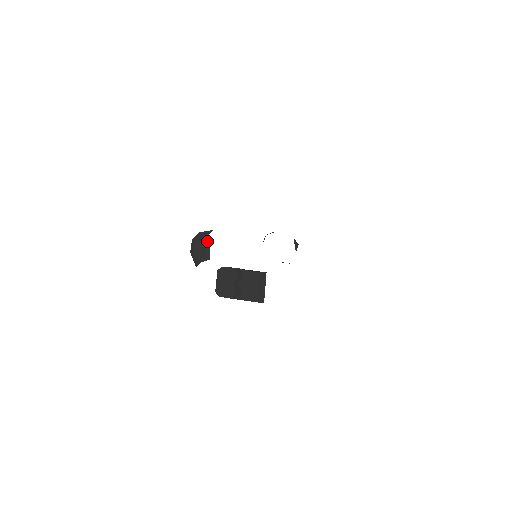
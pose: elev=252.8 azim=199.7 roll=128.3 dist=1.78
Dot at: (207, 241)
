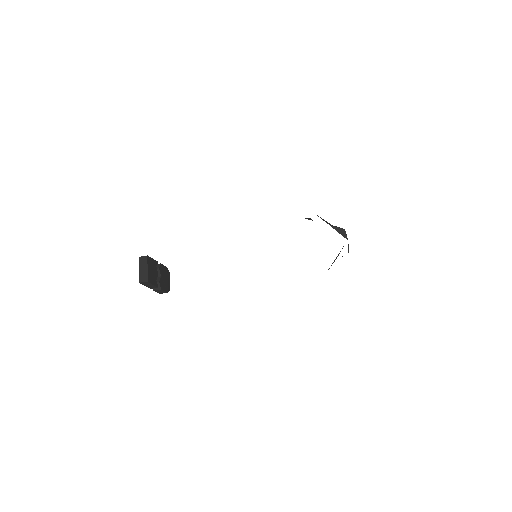
Dot at: occluded
